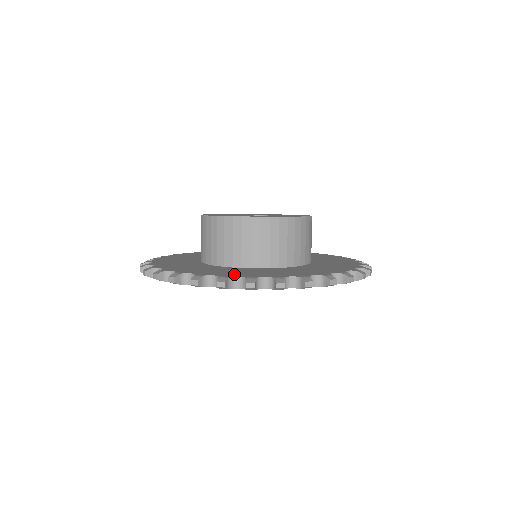
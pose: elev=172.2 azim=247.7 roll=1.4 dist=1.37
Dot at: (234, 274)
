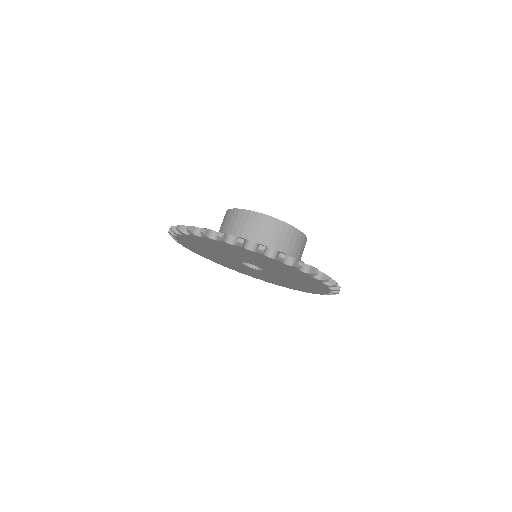
Dot at: occluded
